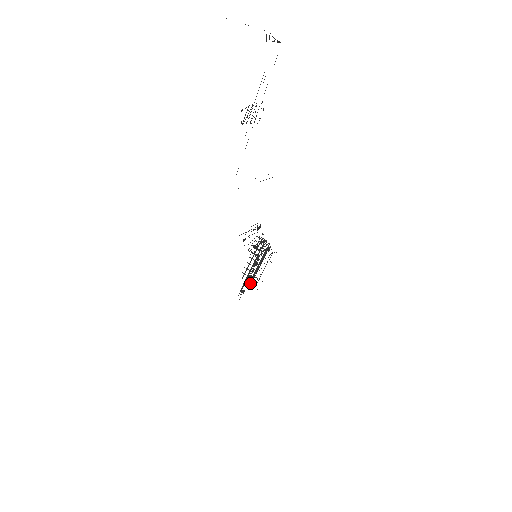
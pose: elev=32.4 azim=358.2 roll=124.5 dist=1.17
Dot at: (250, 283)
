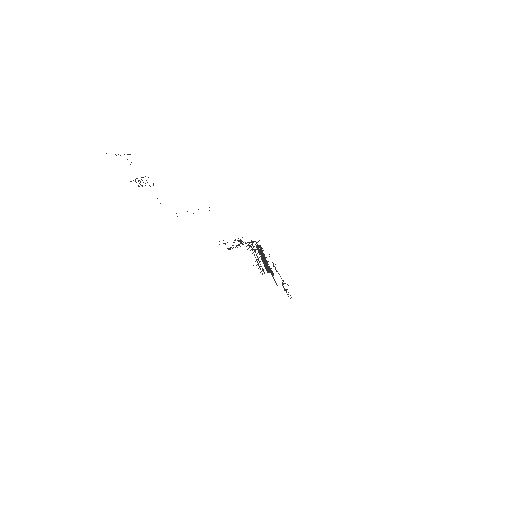
Dot at: occluded
